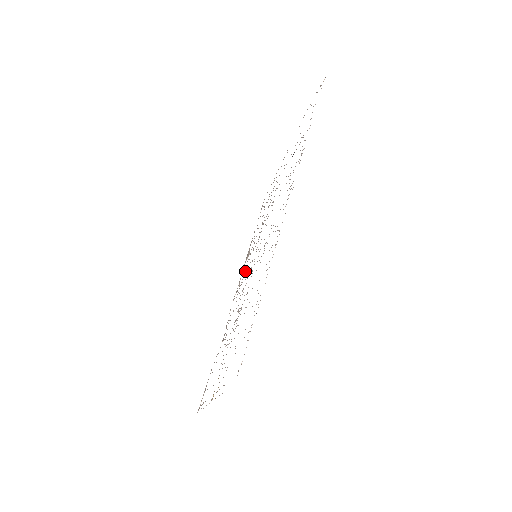
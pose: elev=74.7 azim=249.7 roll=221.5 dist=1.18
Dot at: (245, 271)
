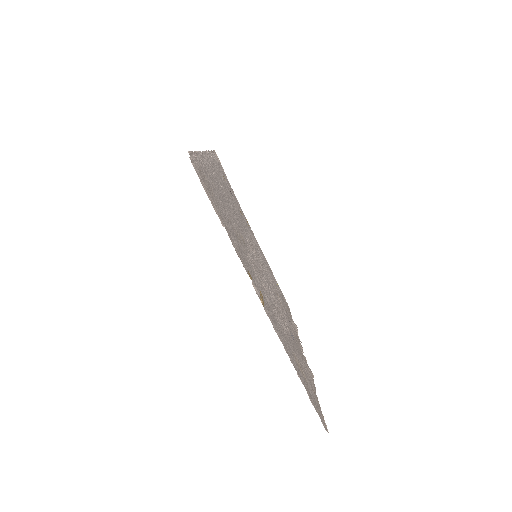
Dot at: occluded
